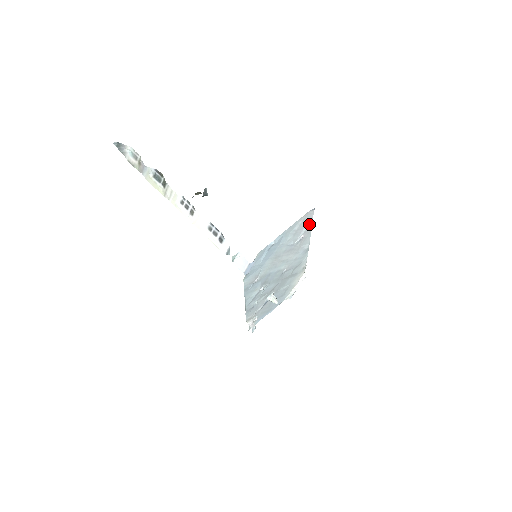
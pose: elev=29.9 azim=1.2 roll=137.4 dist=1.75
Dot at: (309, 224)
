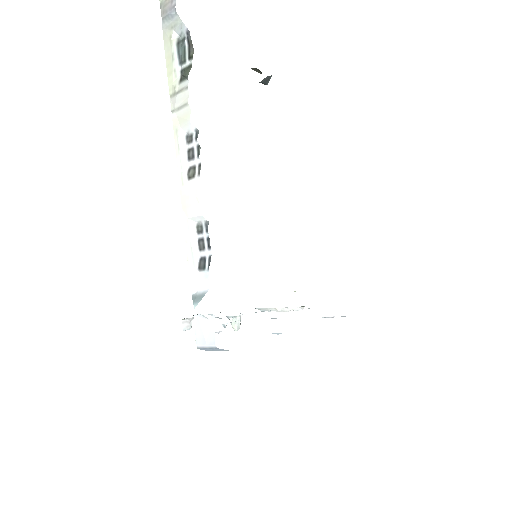
Dot at: occluded
